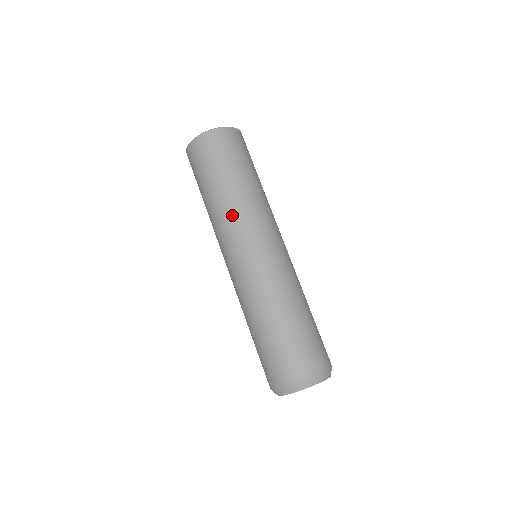
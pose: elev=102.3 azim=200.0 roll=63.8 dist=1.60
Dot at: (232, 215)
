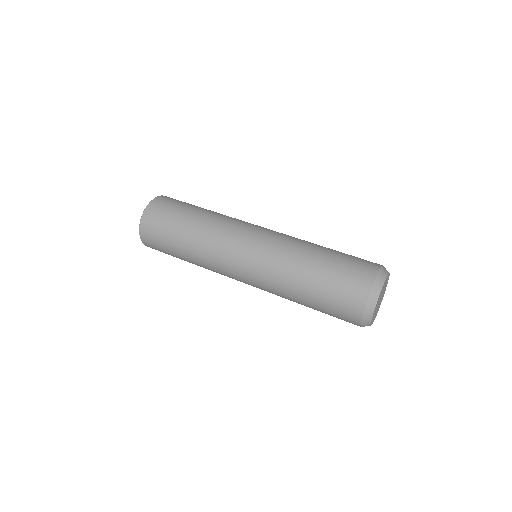
Dot at: (215, 232)
